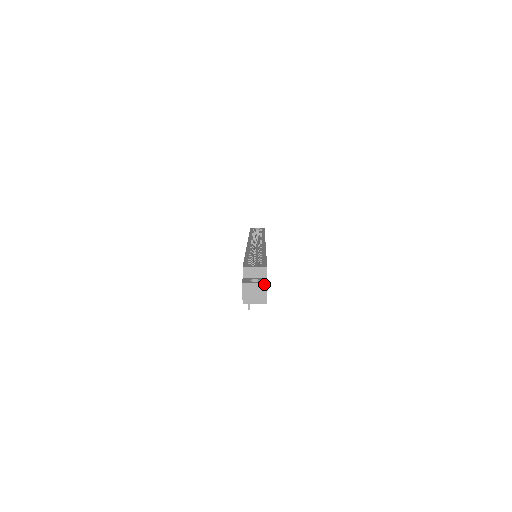
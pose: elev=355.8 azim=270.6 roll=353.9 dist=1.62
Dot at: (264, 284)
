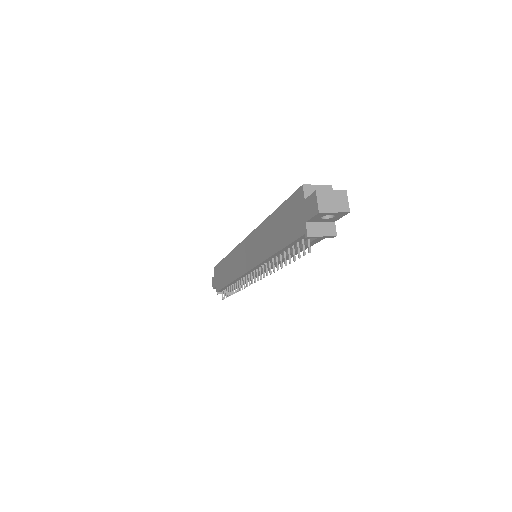
Dot at: (343, 192)
